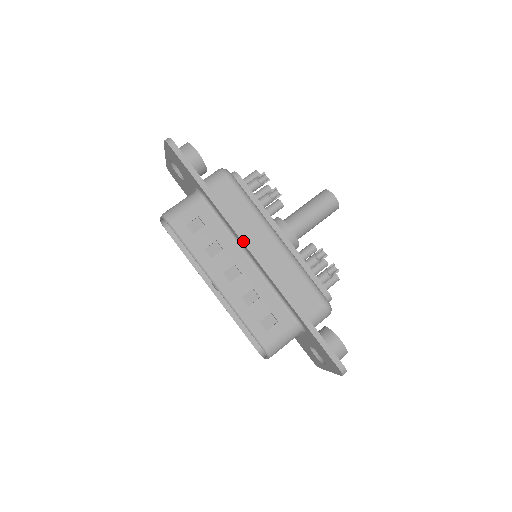
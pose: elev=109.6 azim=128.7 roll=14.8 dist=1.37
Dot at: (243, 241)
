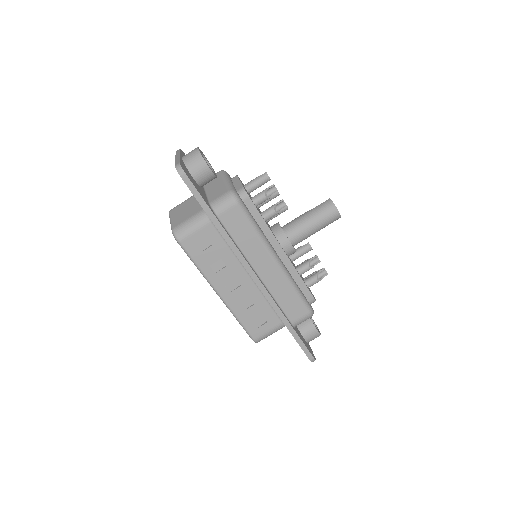
Dot at: (245, 266)
